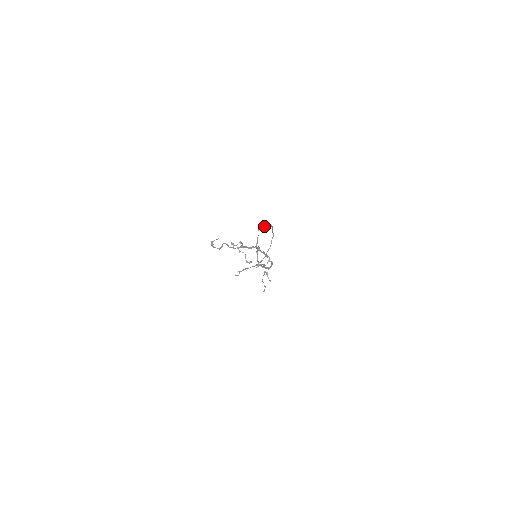
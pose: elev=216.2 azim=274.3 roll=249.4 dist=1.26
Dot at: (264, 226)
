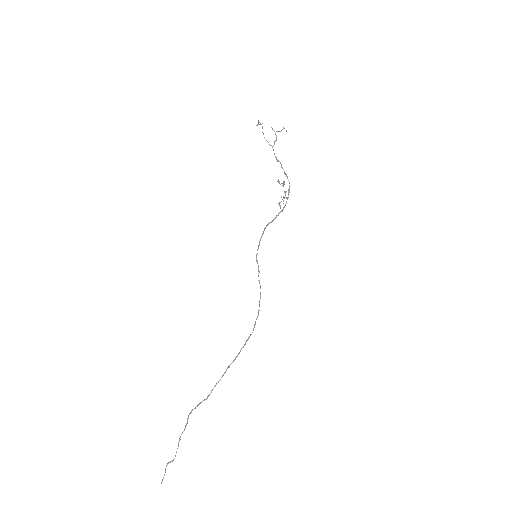
Dot at: (258, 269)
